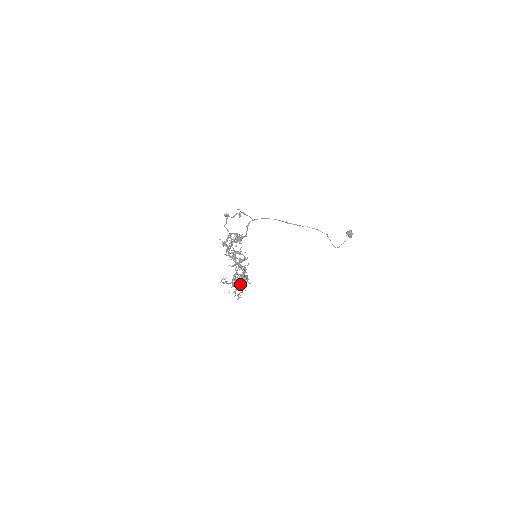
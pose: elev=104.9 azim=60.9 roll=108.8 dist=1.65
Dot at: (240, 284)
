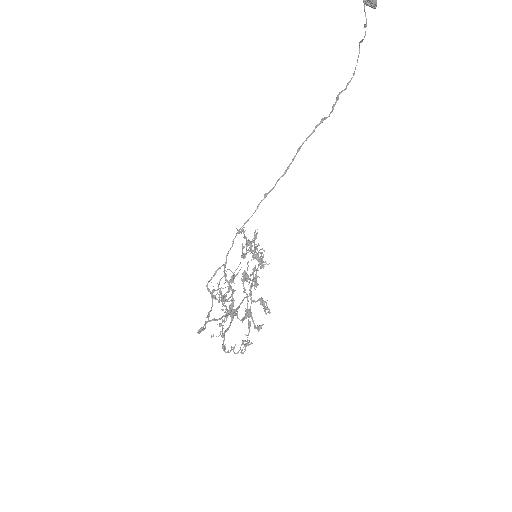
Dot at: occluded
